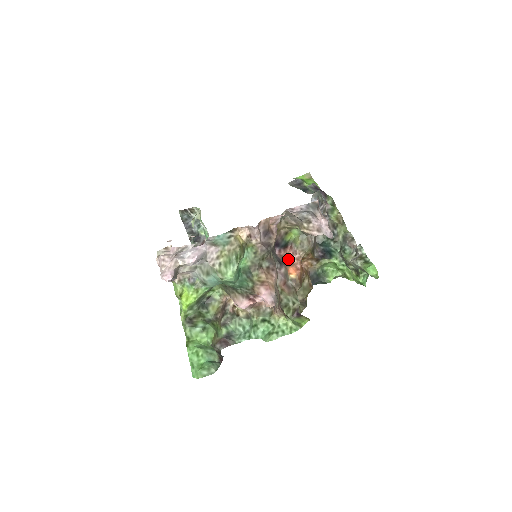
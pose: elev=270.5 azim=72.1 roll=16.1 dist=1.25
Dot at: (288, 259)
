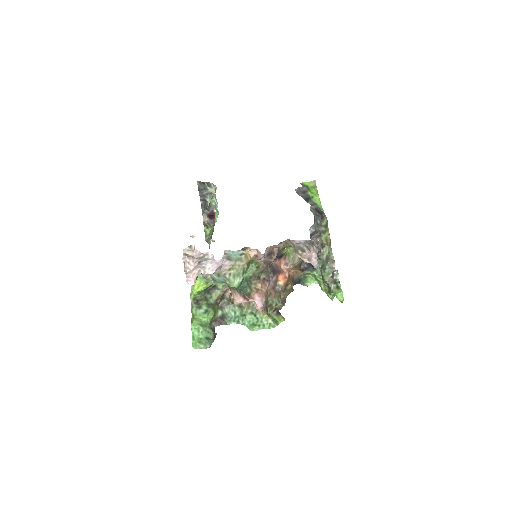
Dot at: (280, 267)
